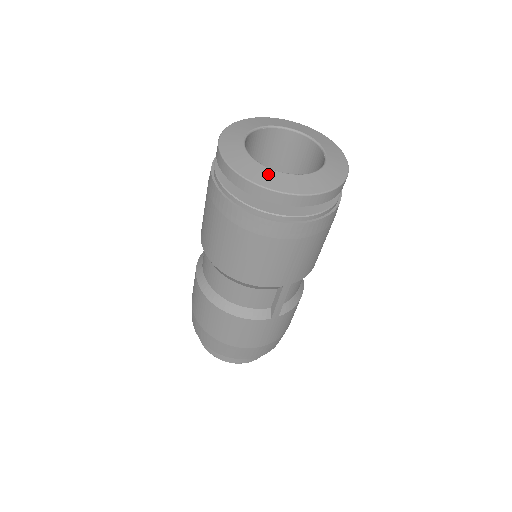
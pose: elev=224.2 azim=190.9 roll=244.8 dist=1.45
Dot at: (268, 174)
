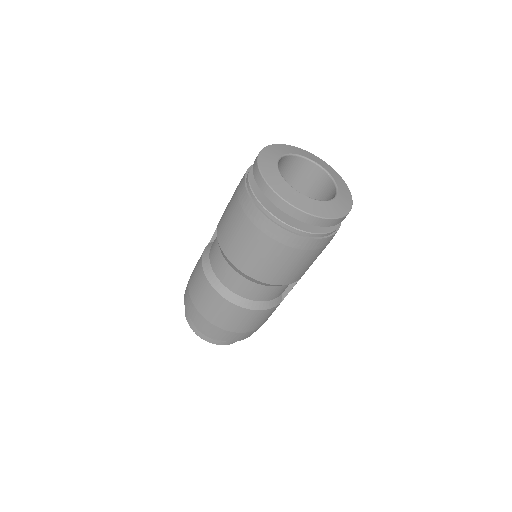
Dot at: (319, 205)
